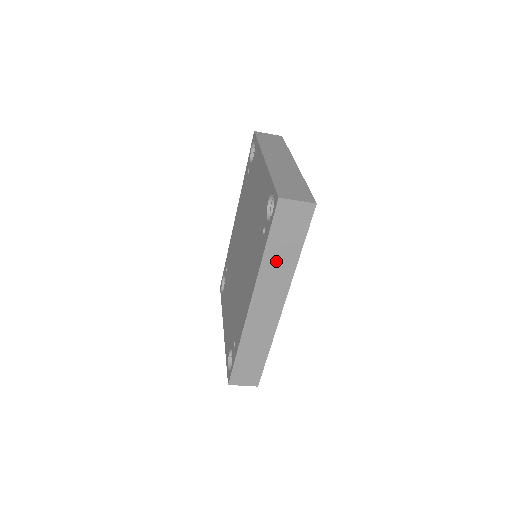
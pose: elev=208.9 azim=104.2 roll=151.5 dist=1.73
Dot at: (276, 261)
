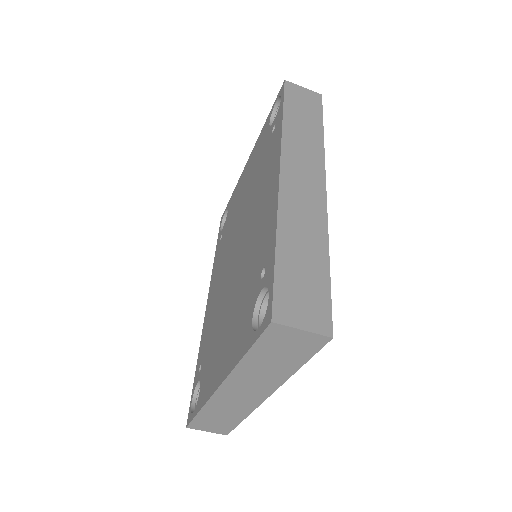
Dot at: (299, 131)
